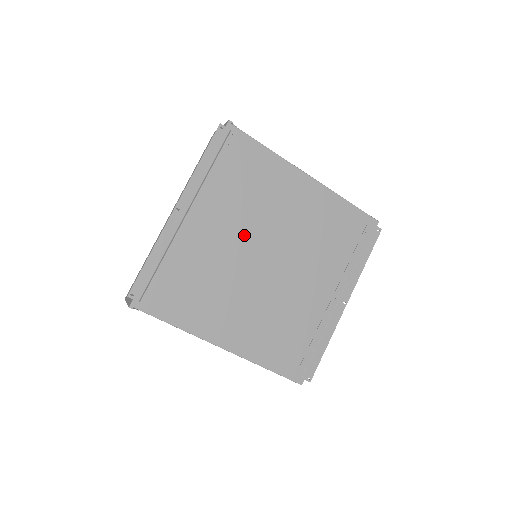
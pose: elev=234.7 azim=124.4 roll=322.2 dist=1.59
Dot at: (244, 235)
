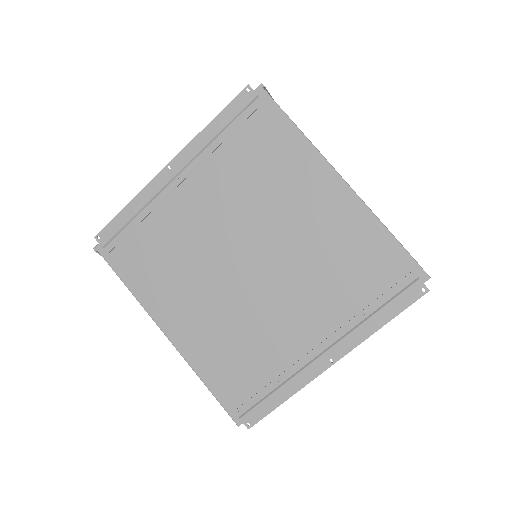
Dot at: (232, 223)
